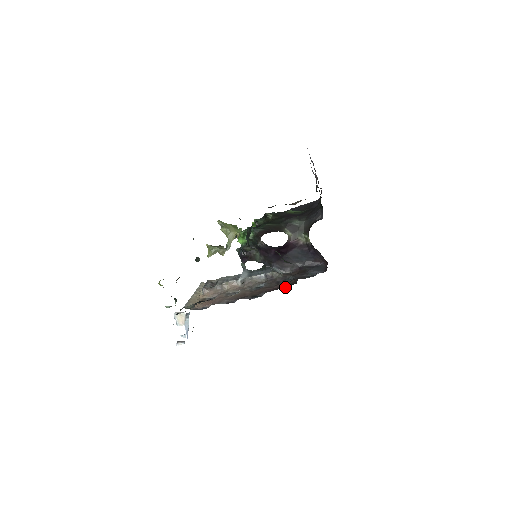
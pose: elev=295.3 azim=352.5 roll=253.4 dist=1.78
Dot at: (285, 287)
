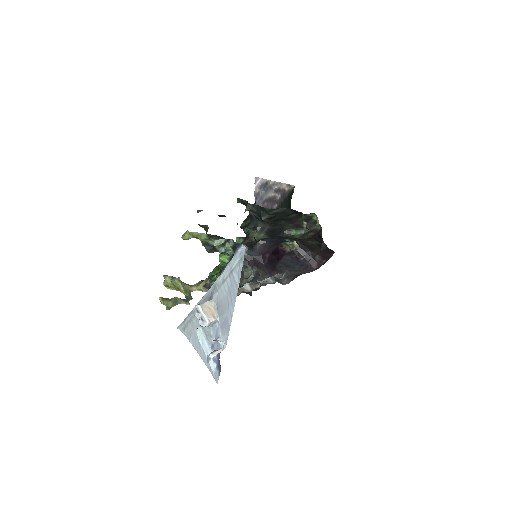
Dot at: occluded
